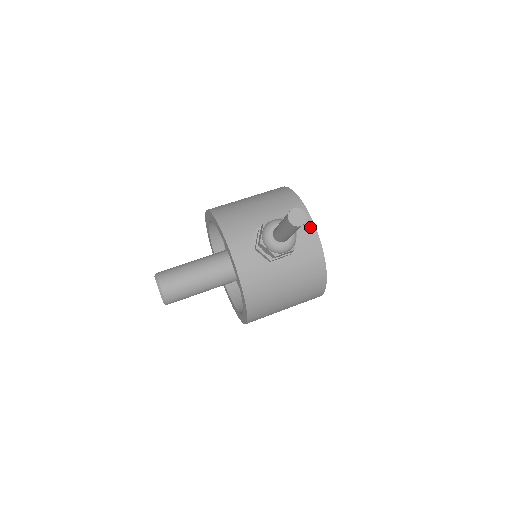
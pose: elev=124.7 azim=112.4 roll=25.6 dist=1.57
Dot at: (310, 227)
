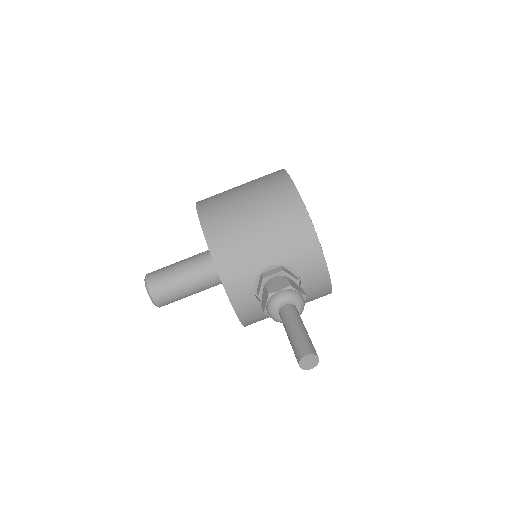
Dot at: (321, 267)
